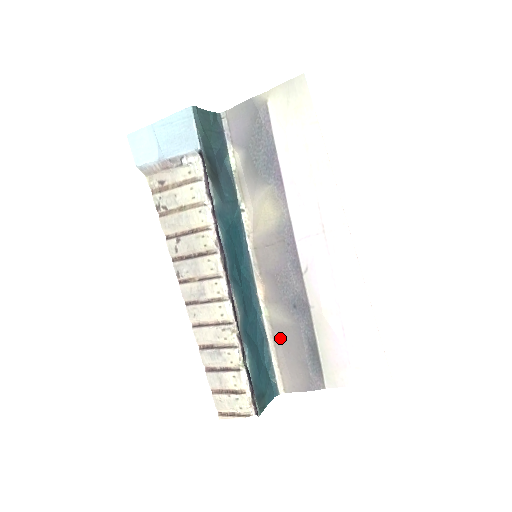
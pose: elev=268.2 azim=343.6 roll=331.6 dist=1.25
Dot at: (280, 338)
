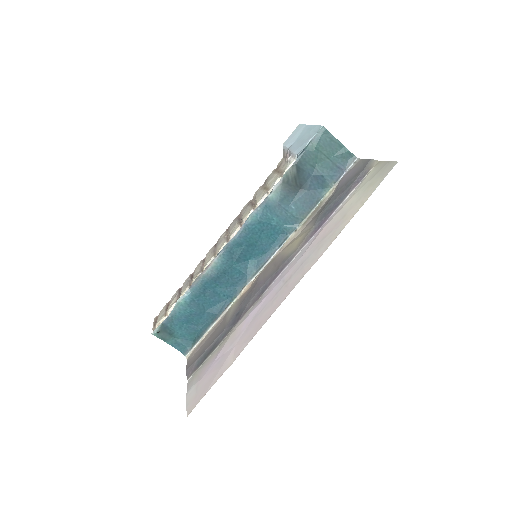
Dot at: (219, 326)
